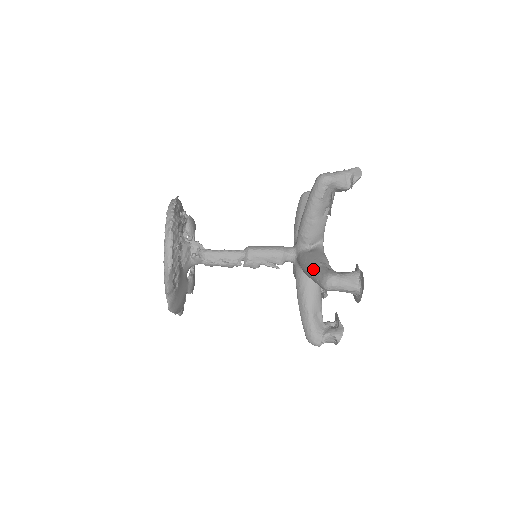
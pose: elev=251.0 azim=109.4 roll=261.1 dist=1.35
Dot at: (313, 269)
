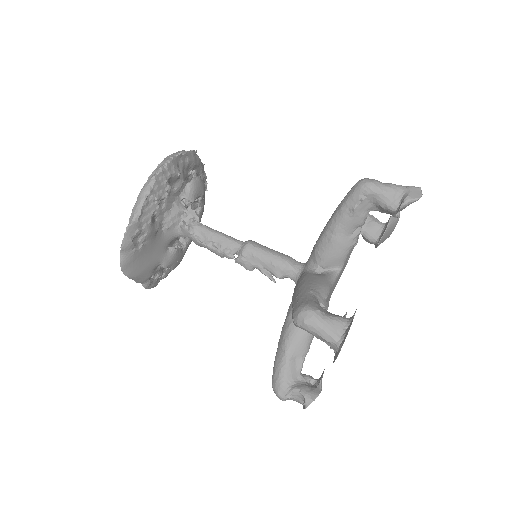
Dot at: (298, 293)
